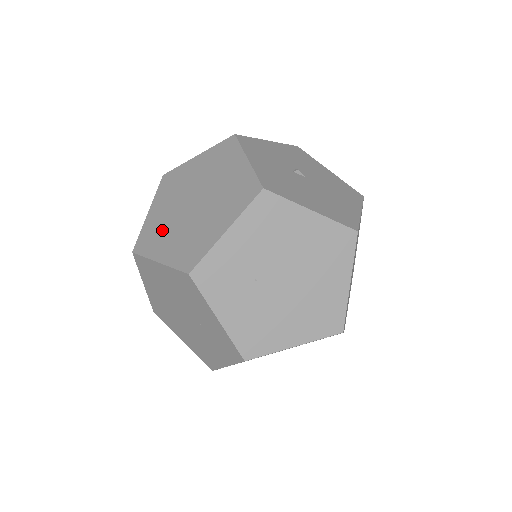
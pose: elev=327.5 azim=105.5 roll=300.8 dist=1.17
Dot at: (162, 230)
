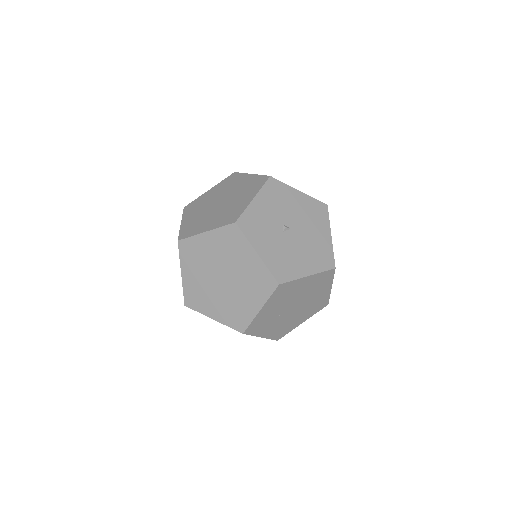
Dot at: (204, 295)
